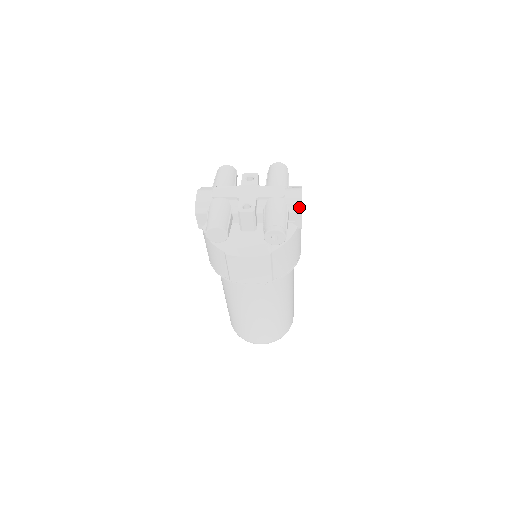
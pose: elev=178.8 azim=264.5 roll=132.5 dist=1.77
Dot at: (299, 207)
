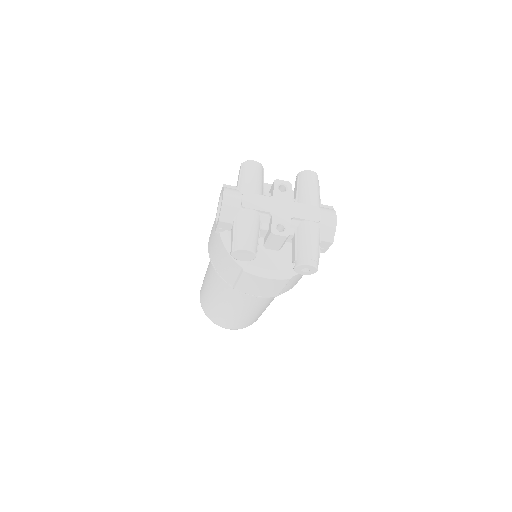
Dot at: (332, 236)
